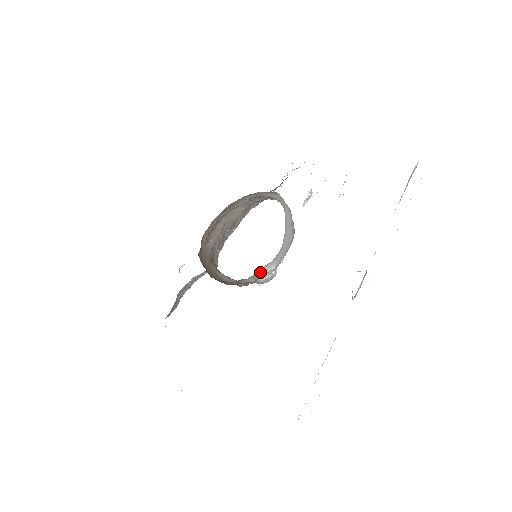
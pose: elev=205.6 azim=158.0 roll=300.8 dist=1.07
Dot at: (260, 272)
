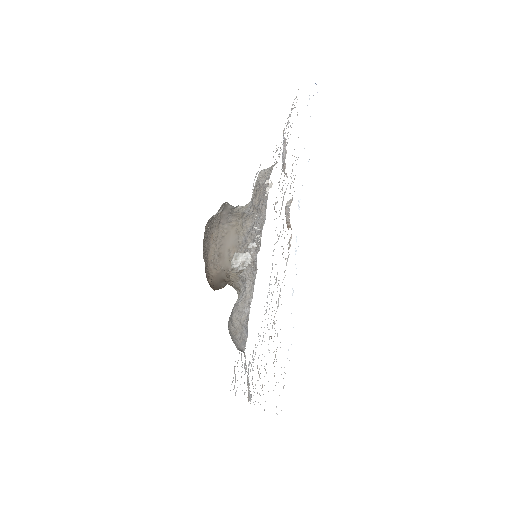
Dot at: (231, 263)
